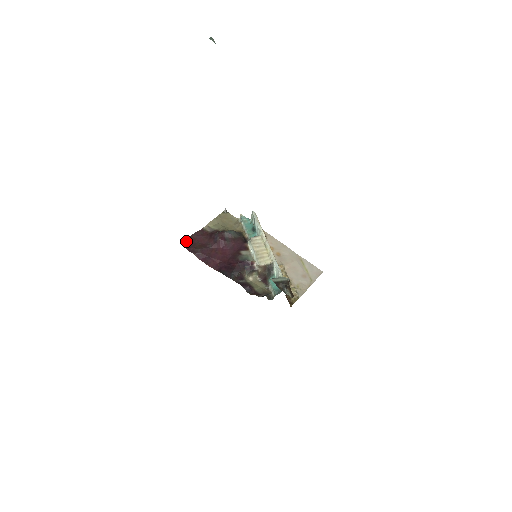
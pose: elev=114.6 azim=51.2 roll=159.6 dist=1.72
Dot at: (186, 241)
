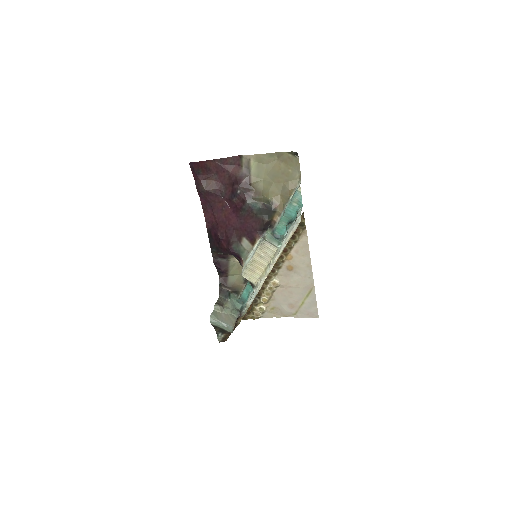
Dot at: (199, 165)
